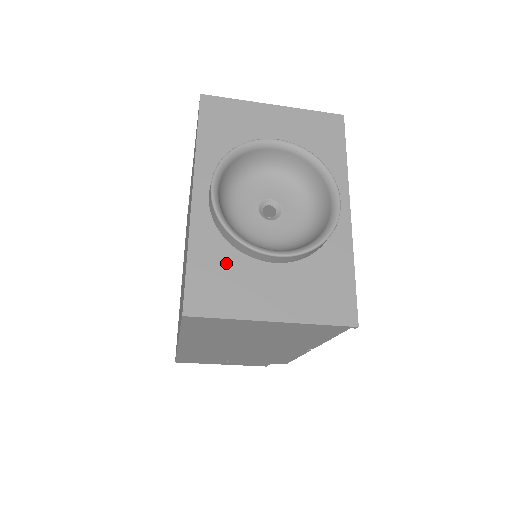
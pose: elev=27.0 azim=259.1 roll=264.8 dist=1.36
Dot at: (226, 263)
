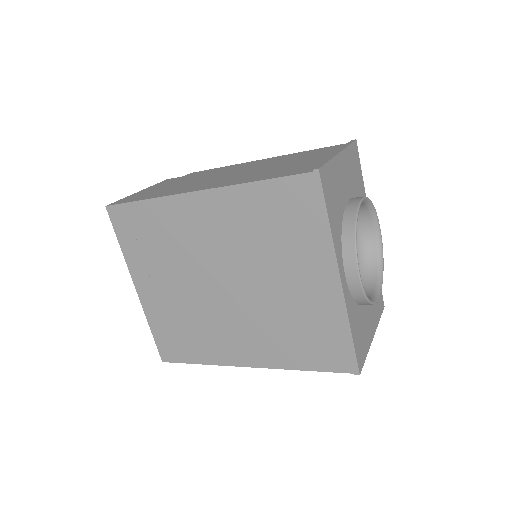
Dot at: (359, 320)
